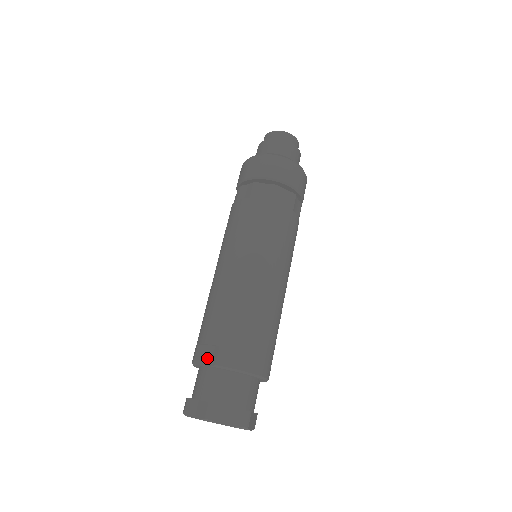
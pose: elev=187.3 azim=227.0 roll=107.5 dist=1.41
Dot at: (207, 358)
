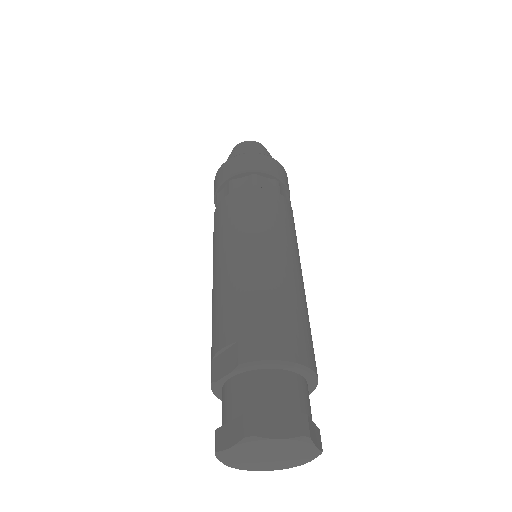
Dot at: (226, 365)
